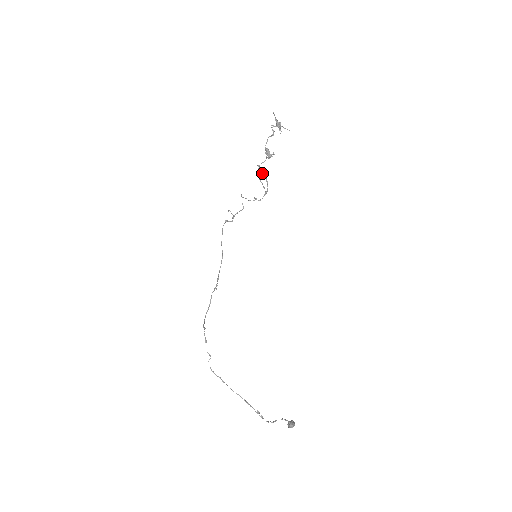
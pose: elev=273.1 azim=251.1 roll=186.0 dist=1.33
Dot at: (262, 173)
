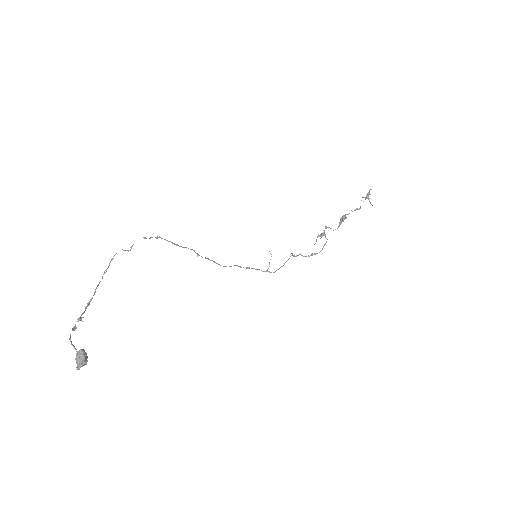
Dot at: occluded
